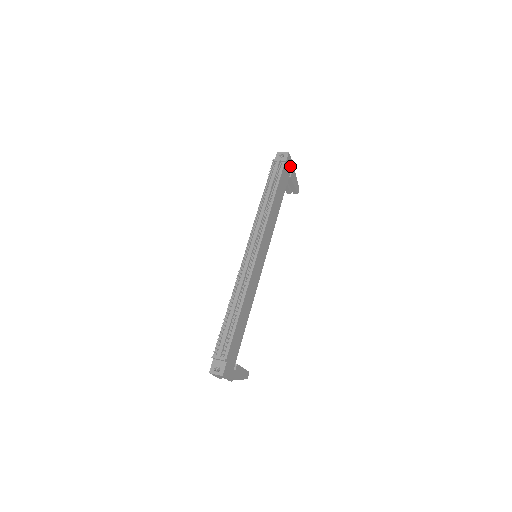
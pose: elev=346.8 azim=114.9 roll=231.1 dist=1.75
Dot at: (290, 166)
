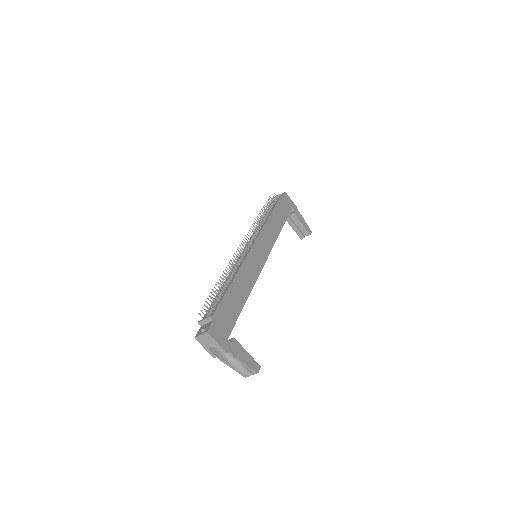
Dot at: (290, 204)
